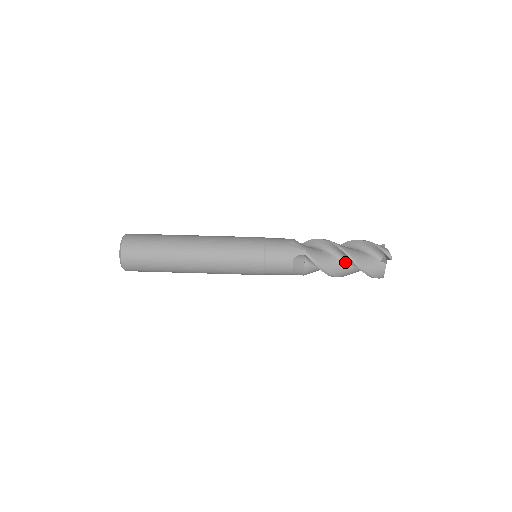
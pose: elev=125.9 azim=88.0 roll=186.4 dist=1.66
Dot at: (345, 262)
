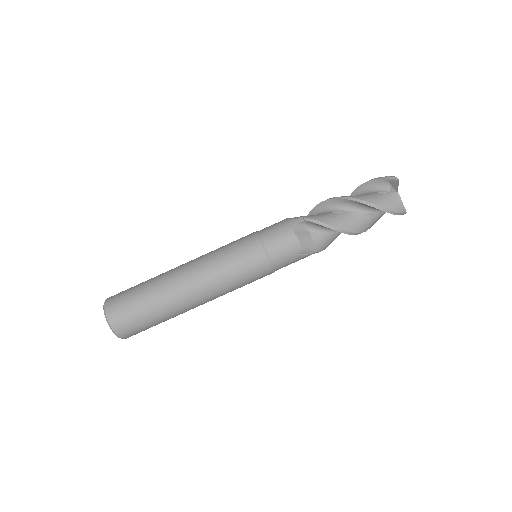
Dot at: occluded
